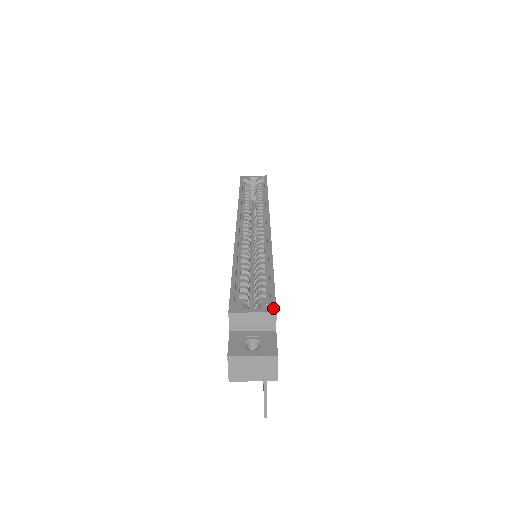
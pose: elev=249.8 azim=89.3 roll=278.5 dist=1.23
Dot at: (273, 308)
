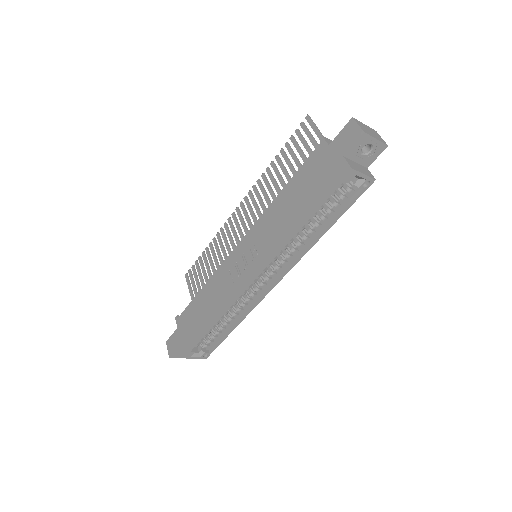
Dot at: (206, 357)
